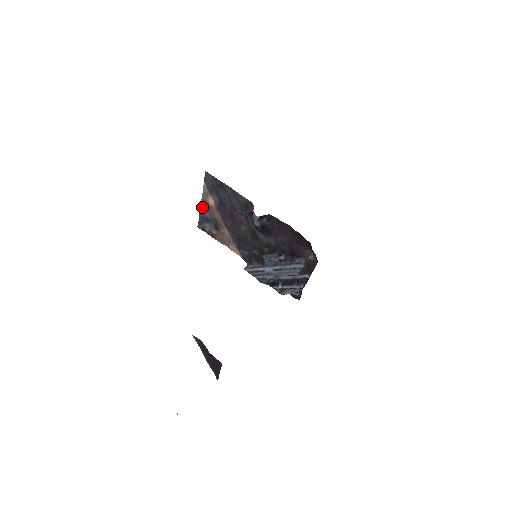
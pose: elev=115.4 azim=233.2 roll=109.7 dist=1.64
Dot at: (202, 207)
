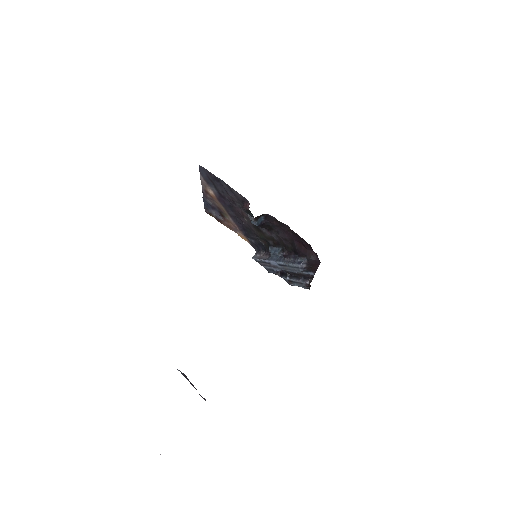
Dot at: (204, 195)
